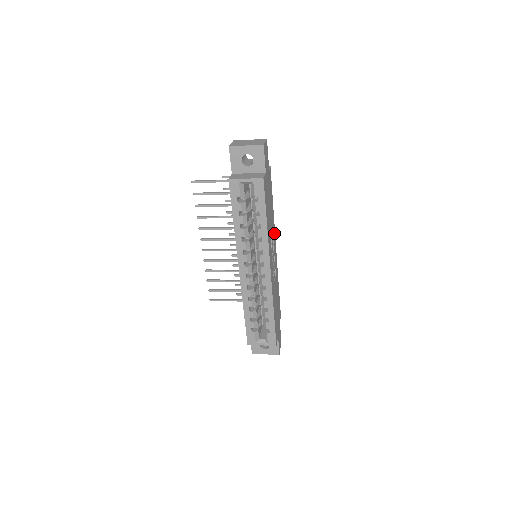
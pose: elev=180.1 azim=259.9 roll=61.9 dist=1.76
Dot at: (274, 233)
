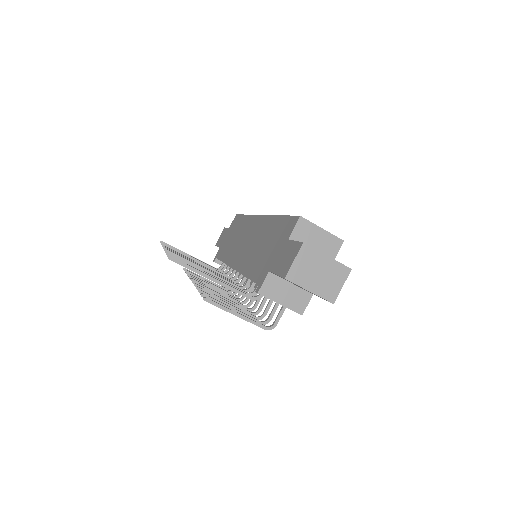
Dot at: occluded
